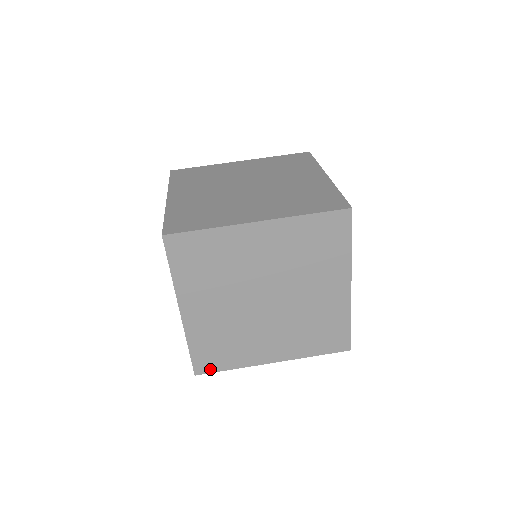
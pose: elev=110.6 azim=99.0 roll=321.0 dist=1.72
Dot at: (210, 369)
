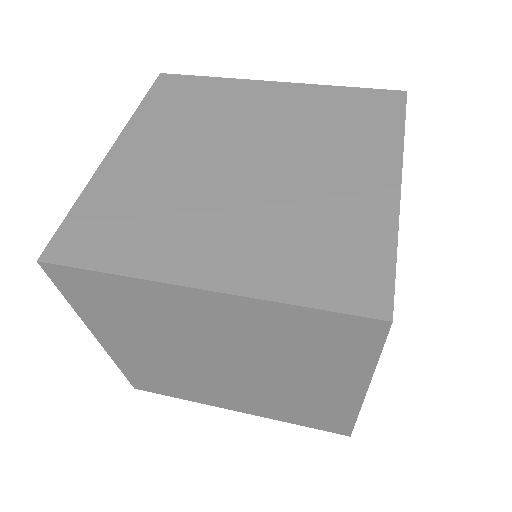
Dot at: (73, 258)
